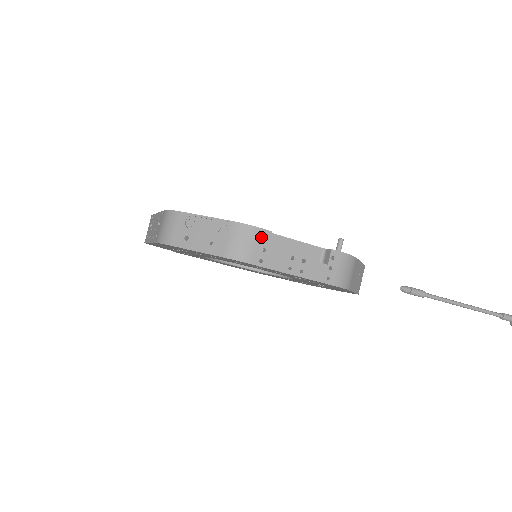
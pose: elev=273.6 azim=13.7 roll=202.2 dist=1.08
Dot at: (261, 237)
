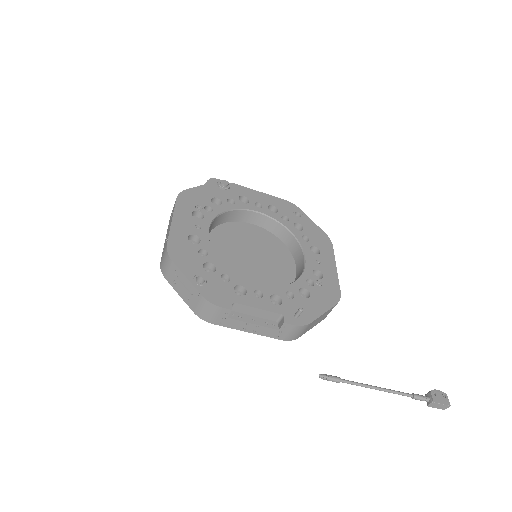
Dot at: (222, 312)
